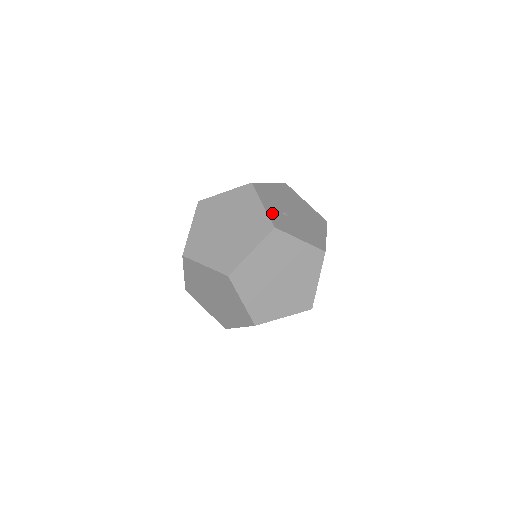
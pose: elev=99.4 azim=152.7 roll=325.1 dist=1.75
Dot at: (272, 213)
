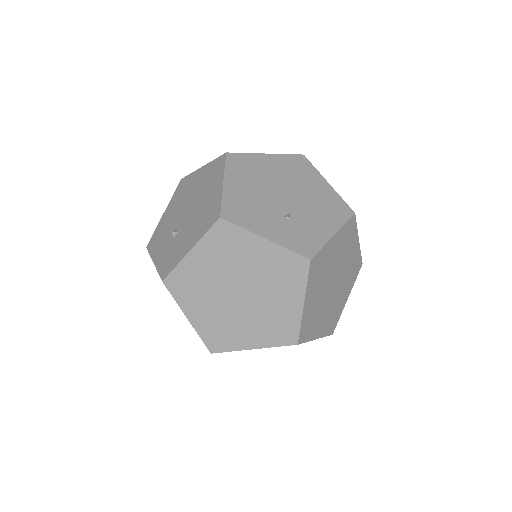
Dot at: (284, 238)
